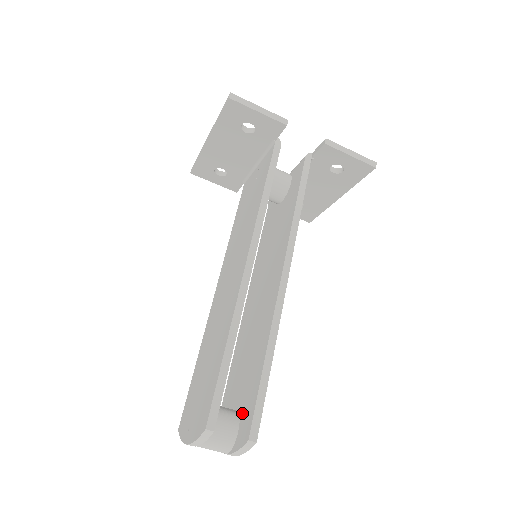
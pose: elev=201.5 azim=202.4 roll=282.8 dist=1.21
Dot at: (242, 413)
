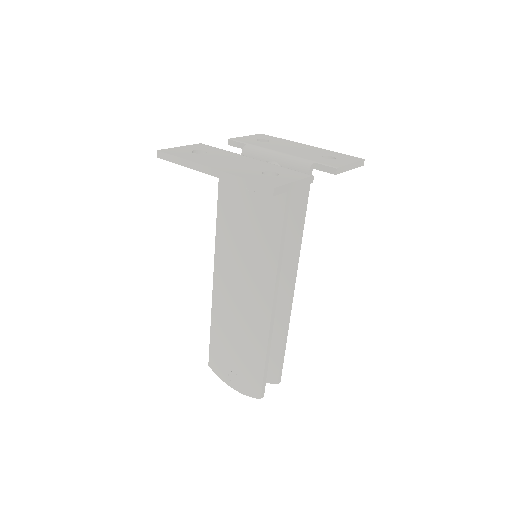
Dot at: occluded
